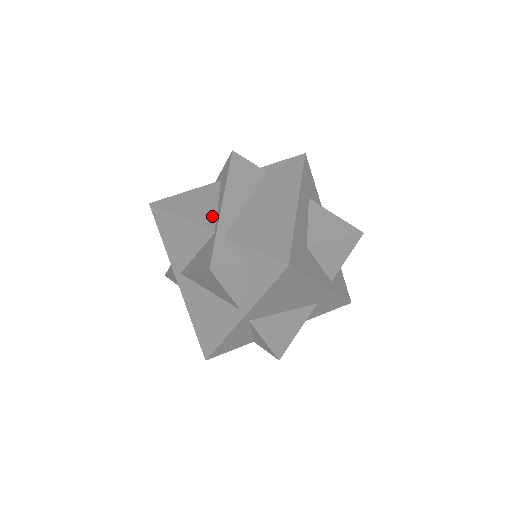
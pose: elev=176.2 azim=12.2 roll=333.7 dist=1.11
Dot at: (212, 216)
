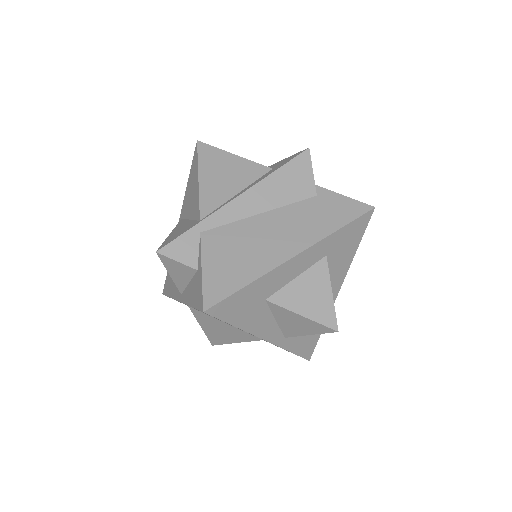
Dot at: (219, 201)
